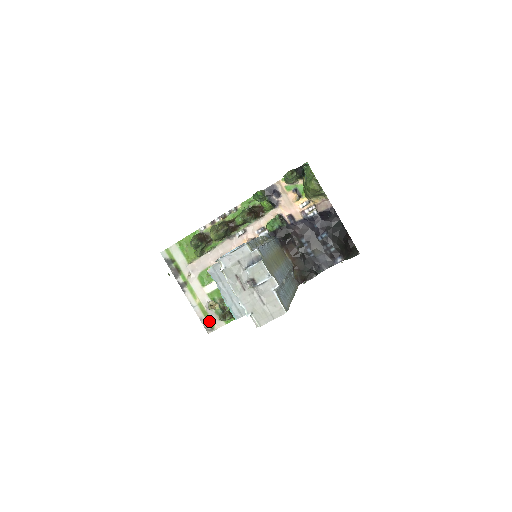
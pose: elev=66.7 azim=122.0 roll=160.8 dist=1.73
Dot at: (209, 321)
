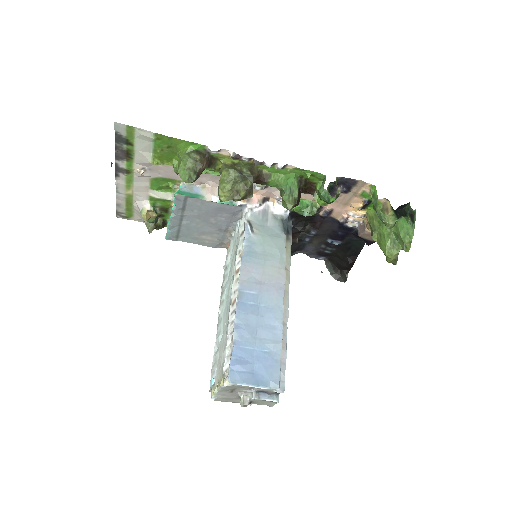
Dot at: (128, 211)
